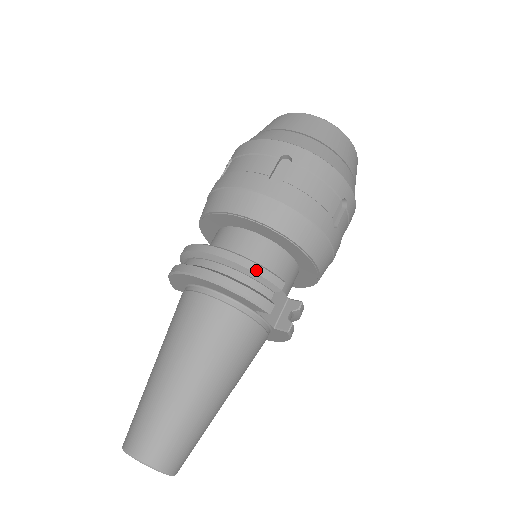
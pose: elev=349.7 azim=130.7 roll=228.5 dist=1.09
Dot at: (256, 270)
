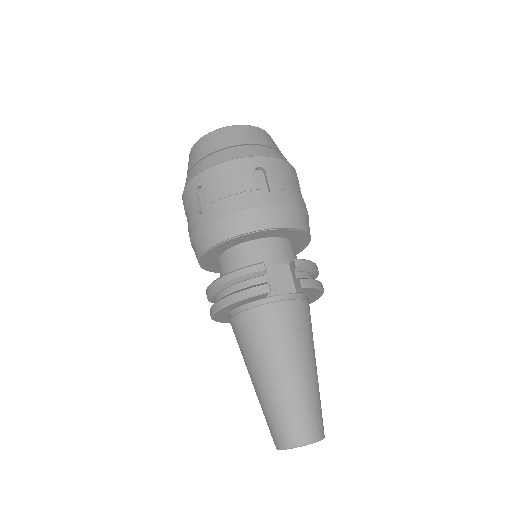
Dot at: (237, 275)
